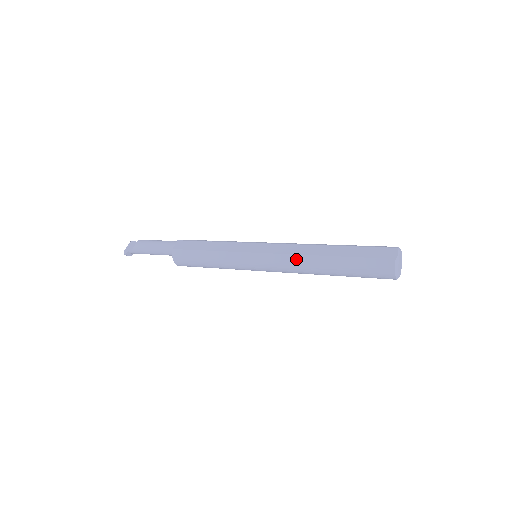
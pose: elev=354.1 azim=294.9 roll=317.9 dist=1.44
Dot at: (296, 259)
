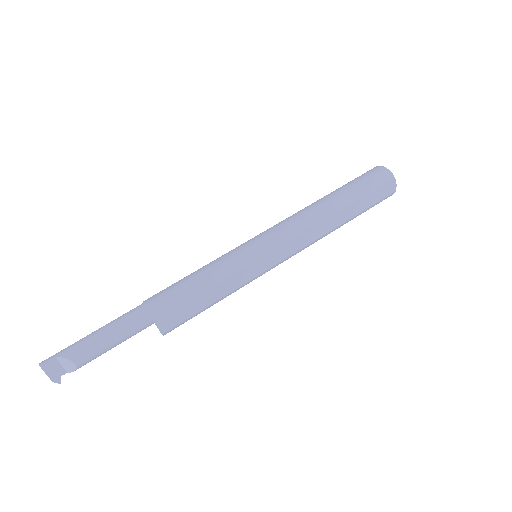
Dot at: occluded
